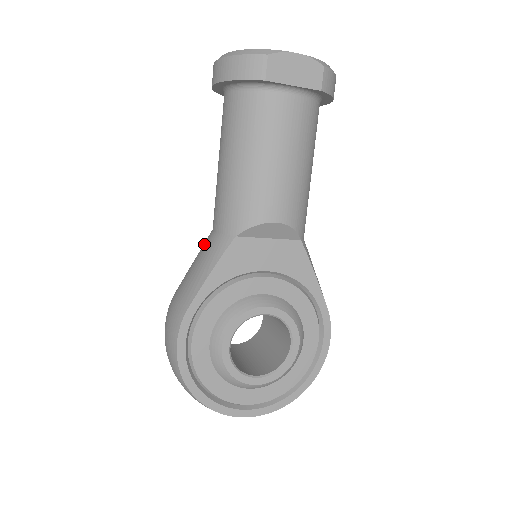
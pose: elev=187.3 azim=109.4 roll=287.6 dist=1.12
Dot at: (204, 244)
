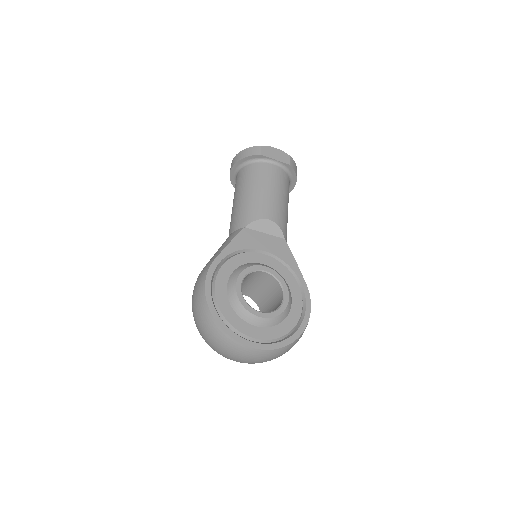
Dot at: occluded
